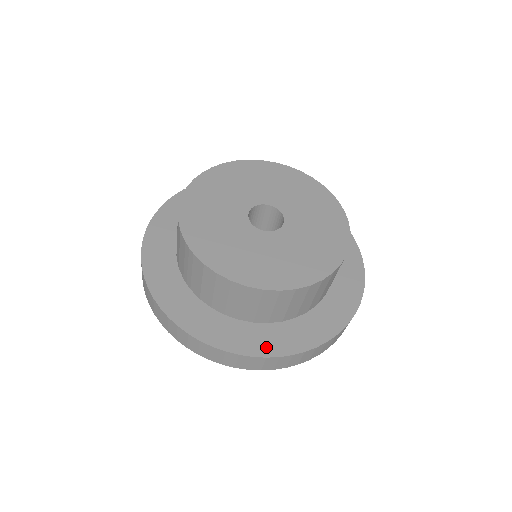
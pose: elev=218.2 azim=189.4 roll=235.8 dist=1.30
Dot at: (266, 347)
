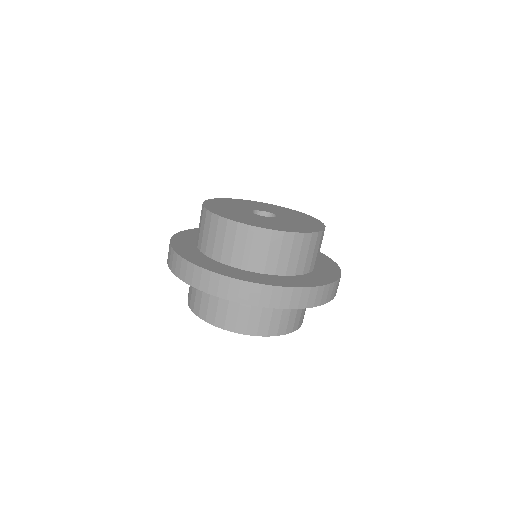
Dot at: (324, 280)
